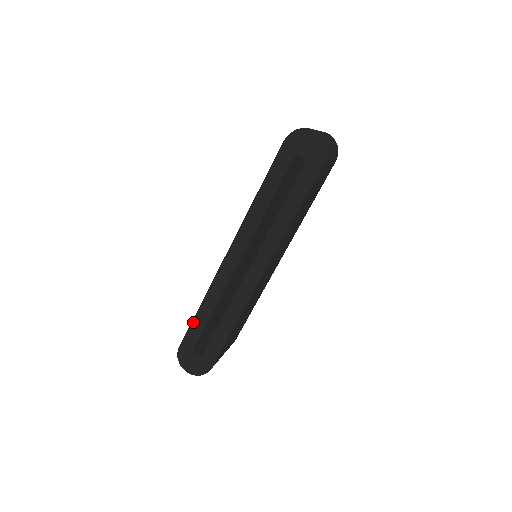
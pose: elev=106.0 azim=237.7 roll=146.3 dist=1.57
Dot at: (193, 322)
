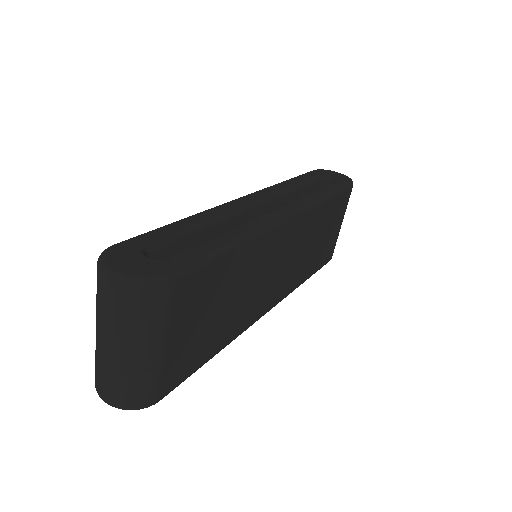
Dot at: (166, 225)
